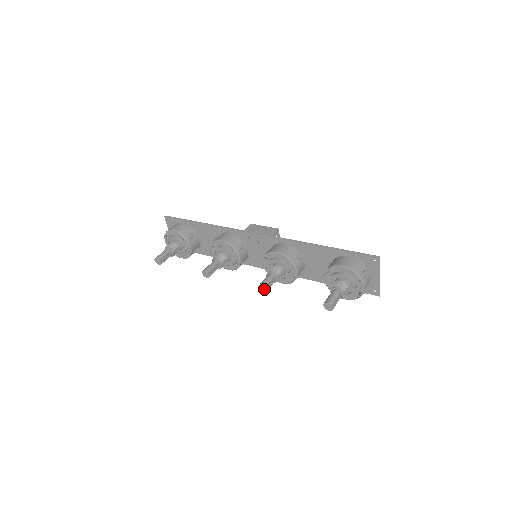
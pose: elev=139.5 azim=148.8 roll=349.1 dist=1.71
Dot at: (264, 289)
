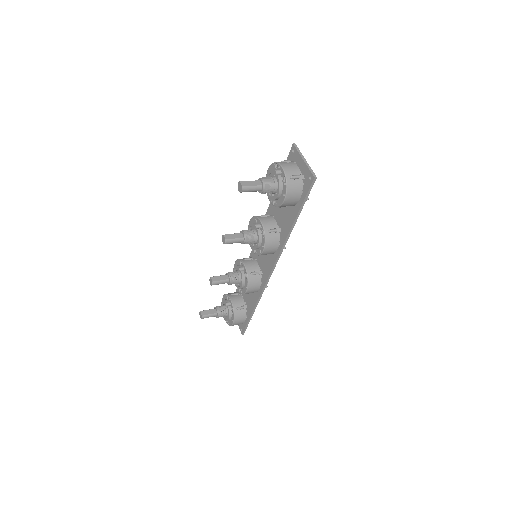
Dot at: (224, 237)
